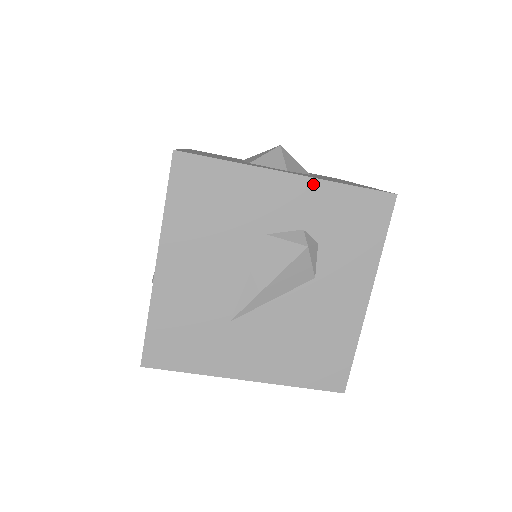
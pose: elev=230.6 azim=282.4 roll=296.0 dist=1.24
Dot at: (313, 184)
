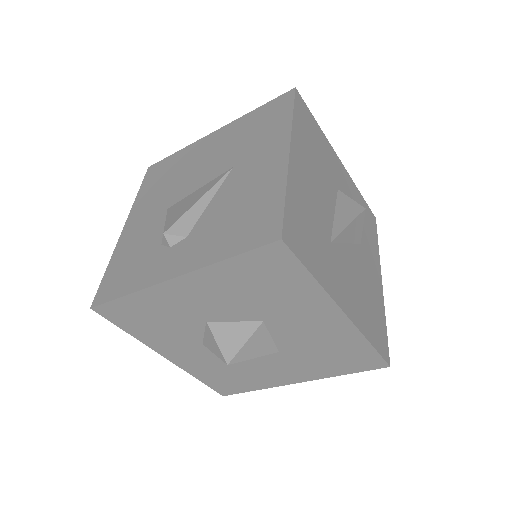
Dot at: (349, 178)
